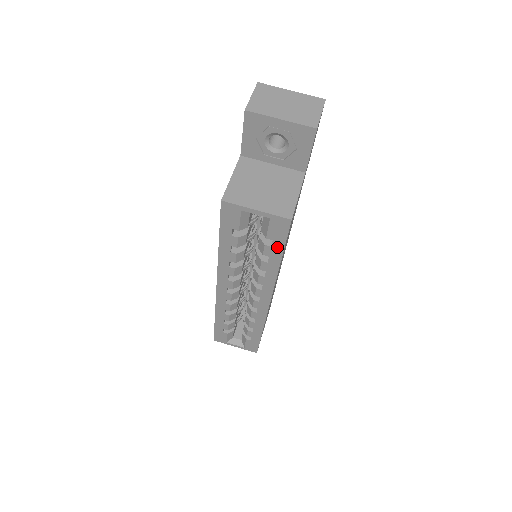
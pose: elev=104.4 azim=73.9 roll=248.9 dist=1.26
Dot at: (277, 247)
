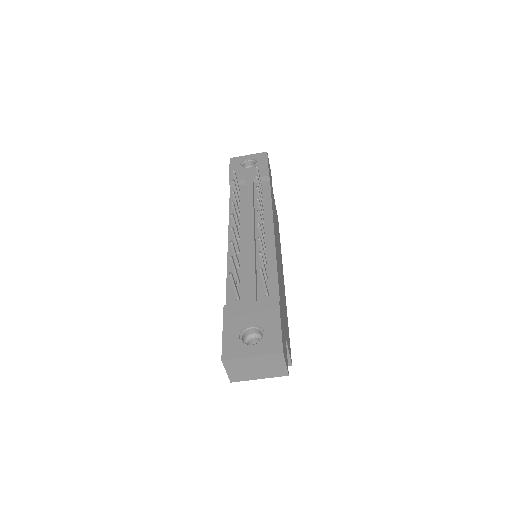
Dot at: occluded
